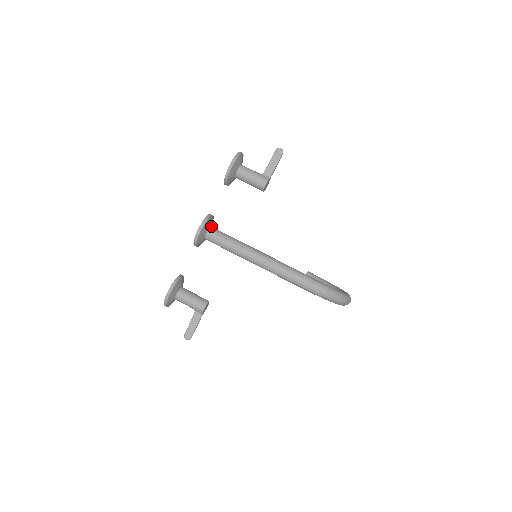
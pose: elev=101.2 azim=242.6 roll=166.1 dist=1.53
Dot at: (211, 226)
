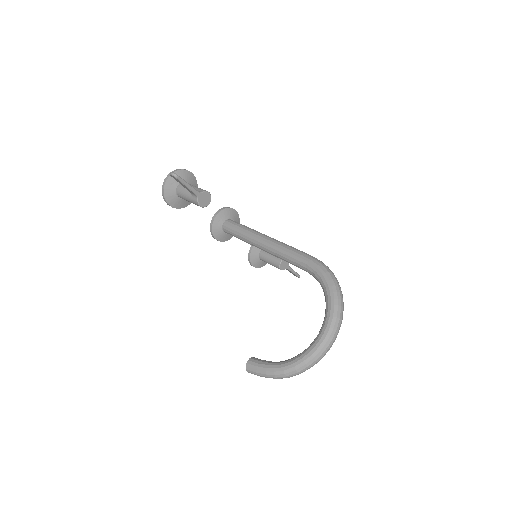
Dot at: occluded
